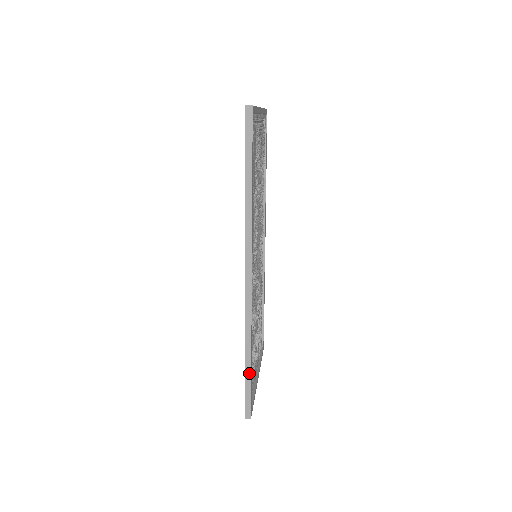
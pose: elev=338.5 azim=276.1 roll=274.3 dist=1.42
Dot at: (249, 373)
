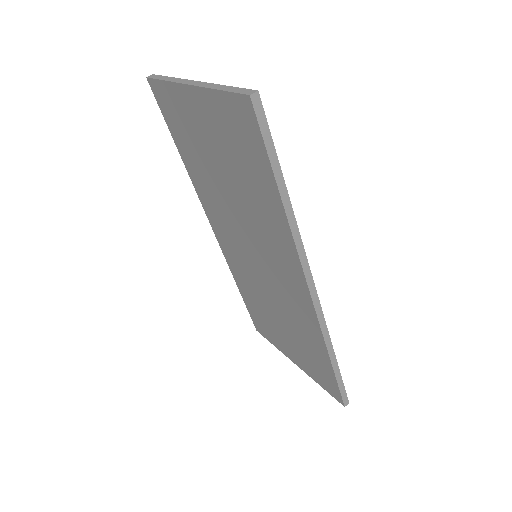
Dot at: (338, 370)
